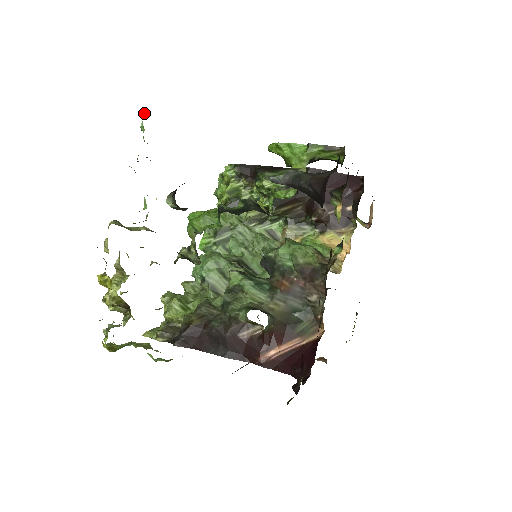
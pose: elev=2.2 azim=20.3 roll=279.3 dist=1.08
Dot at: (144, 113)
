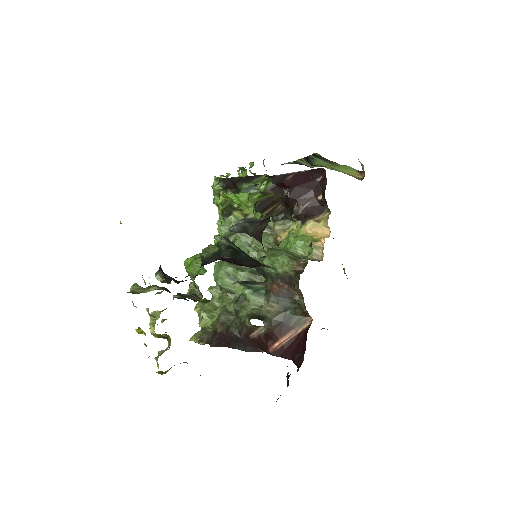
Dot at: occluded
